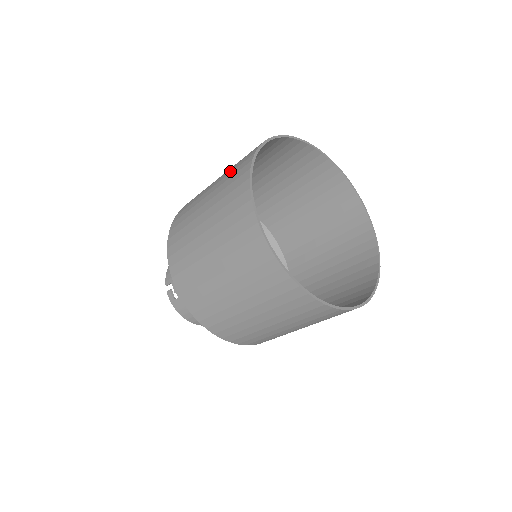
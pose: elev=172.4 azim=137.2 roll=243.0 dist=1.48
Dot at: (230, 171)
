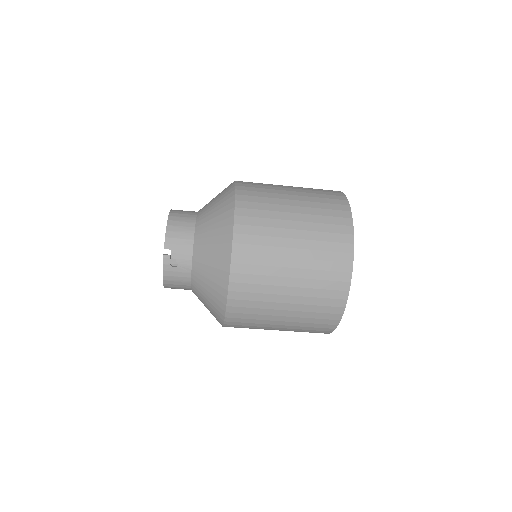
Dot at: (320, 212)
